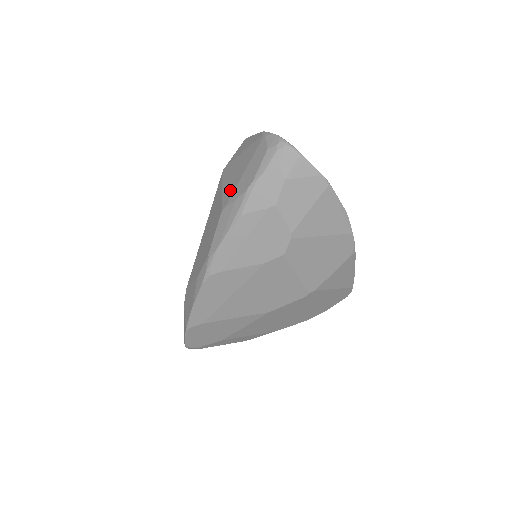
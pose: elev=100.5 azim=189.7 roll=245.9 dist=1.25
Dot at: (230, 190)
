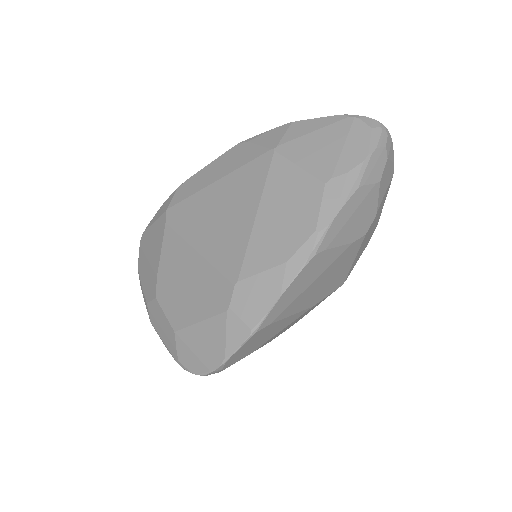
Dot at: (325, 164)
